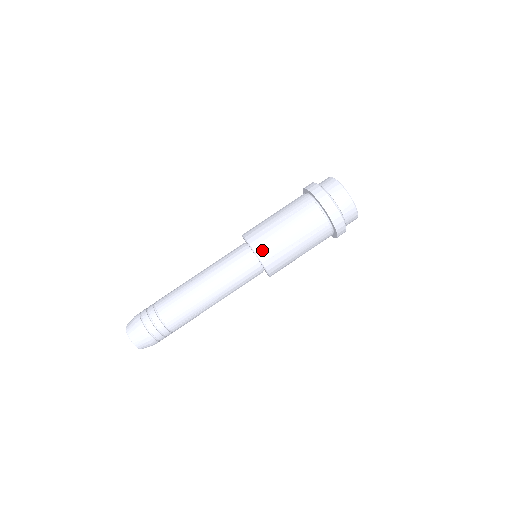
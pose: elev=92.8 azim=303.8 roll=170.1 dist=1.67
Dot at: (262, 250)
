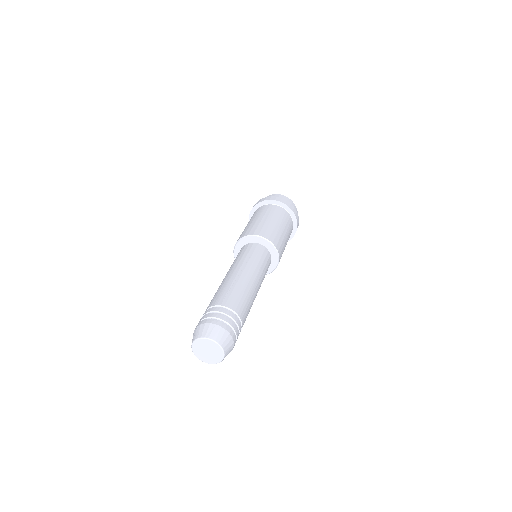
Dot at: (278, 245)
